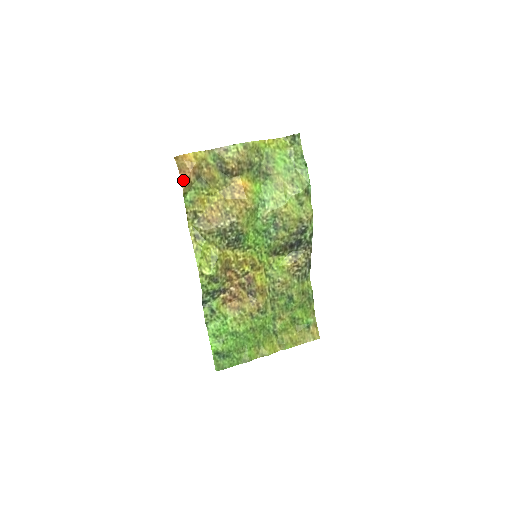
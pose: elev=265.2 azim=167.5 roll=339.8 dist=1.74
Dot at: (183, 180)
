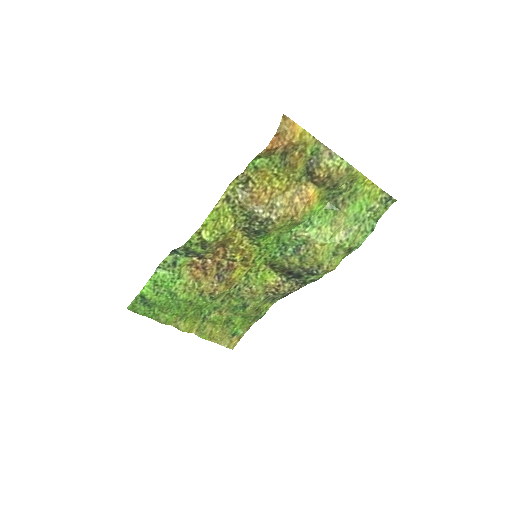
Dot at: (271, 145)
